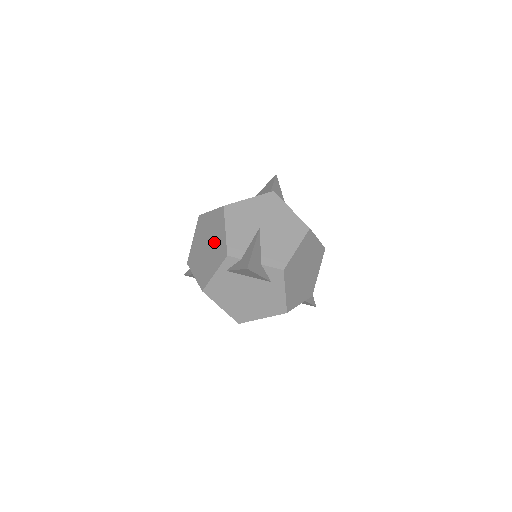
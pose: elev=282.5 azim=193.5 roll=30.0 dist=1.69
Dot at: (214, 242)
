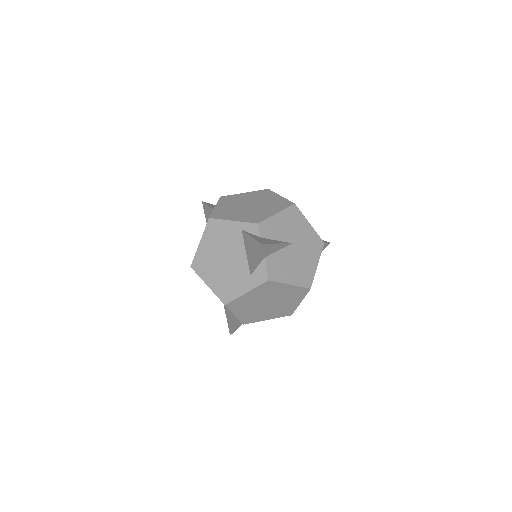
Dot at: (259, 209)
